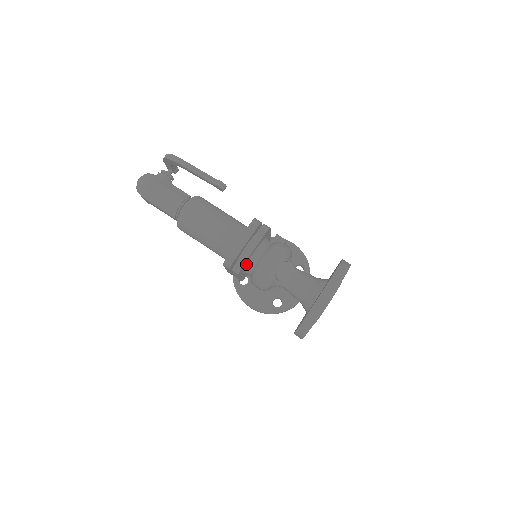
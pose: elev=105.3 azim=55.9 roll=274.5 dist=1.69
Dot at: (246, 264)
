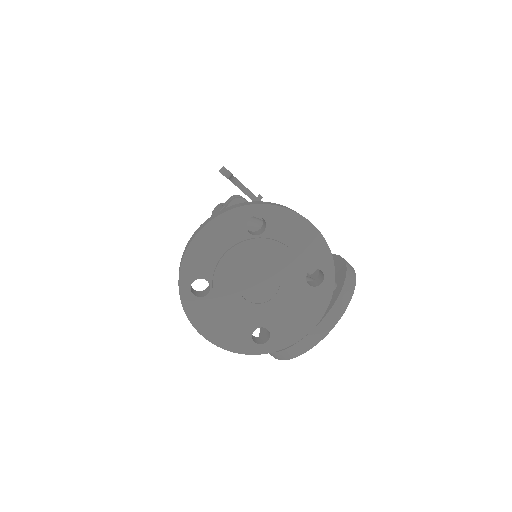
Dot at: occluded
